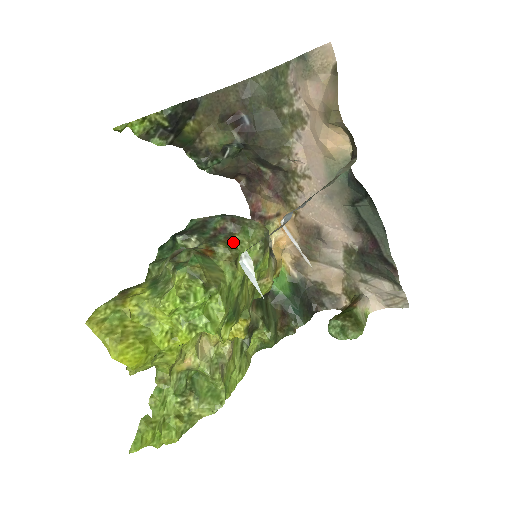
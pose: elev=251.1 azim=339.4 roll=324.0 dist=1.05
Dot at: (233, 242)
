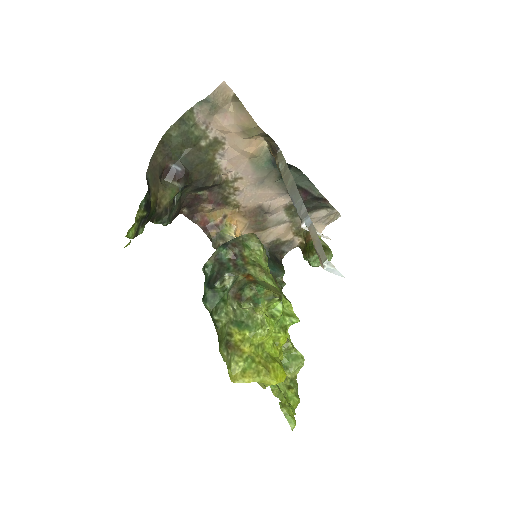
Dot at: (248, 259)
